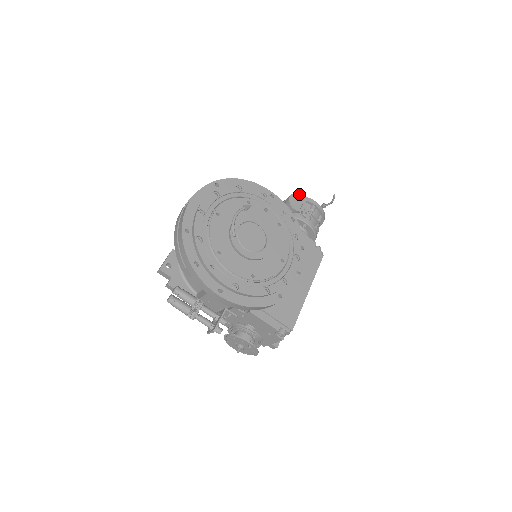
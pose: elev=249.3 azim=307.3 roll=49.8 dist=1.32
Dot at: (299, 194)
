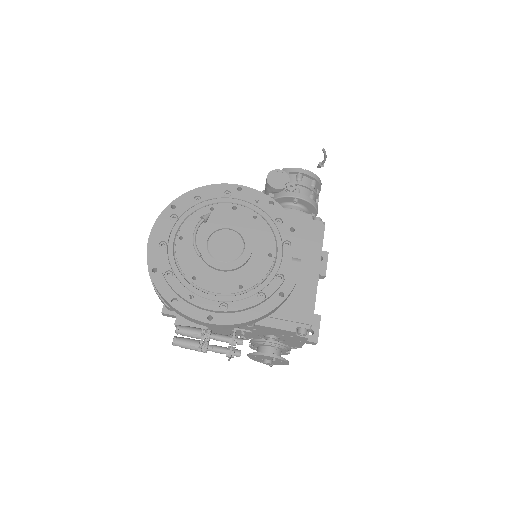
Dot at: (277, 169)
